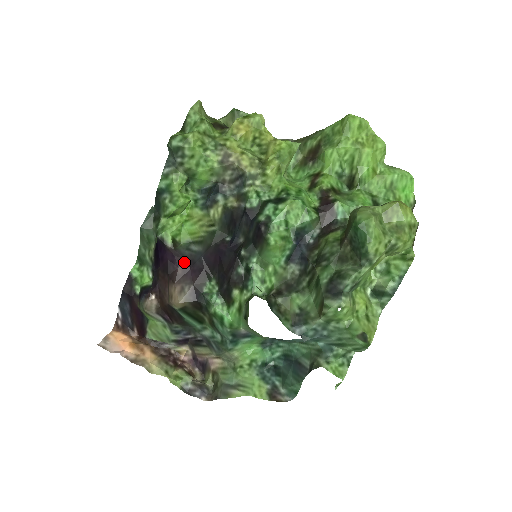
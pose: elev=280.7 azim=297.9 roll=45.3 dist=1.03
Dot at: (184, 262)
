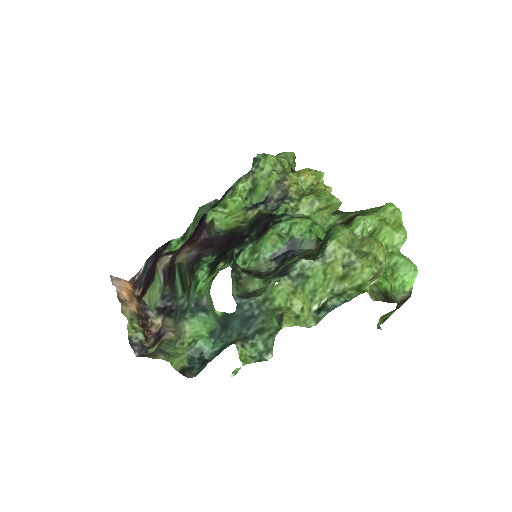
Dot at: (207, 238)
